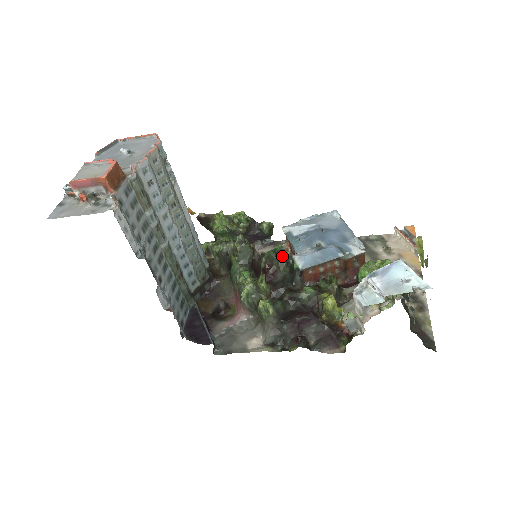
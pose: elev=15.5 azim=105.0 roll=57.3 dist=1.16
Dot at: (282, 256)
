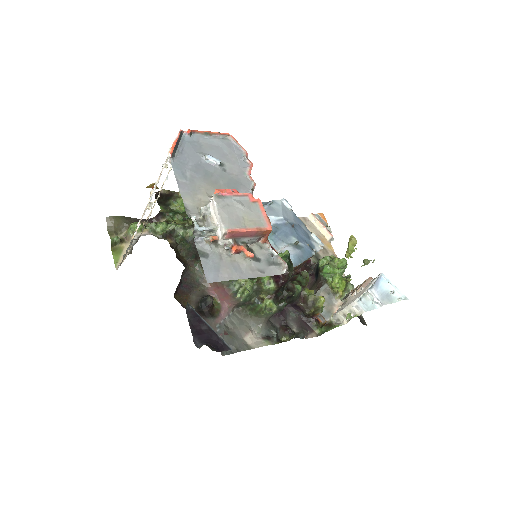
Dot at: (291, 262)
